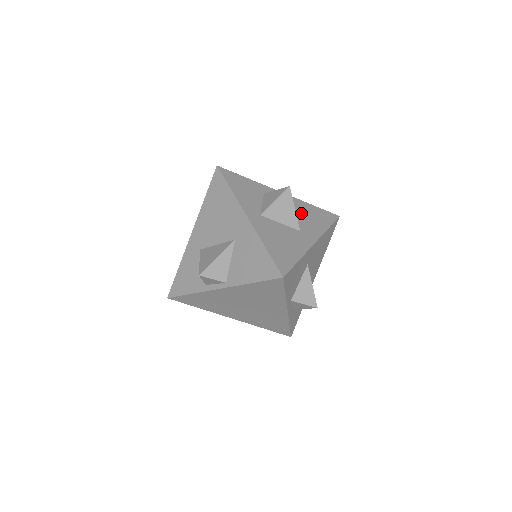
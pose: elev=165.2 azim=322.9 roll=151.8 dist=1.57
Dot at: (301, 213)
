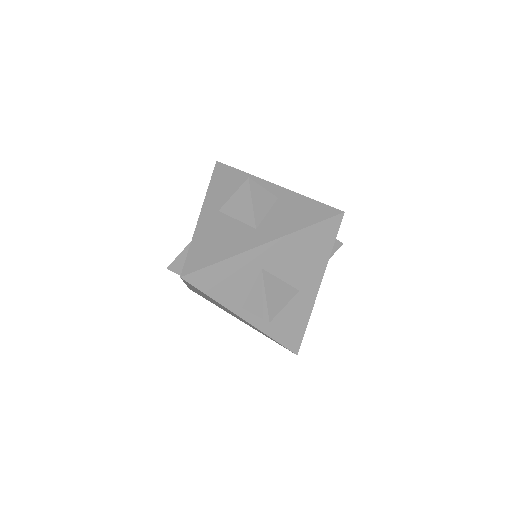
Dot at: (280, 208)
